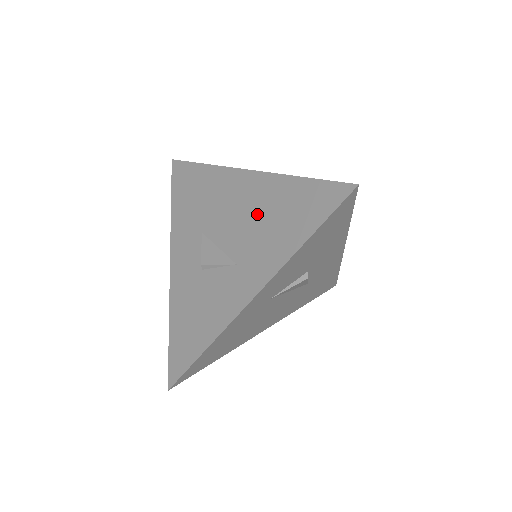
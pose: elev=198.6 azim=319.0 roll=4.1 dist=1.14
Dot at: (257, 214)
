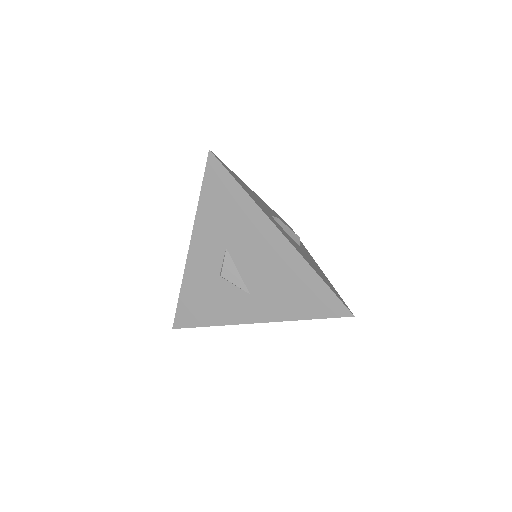
Dot at: (279, 275)
